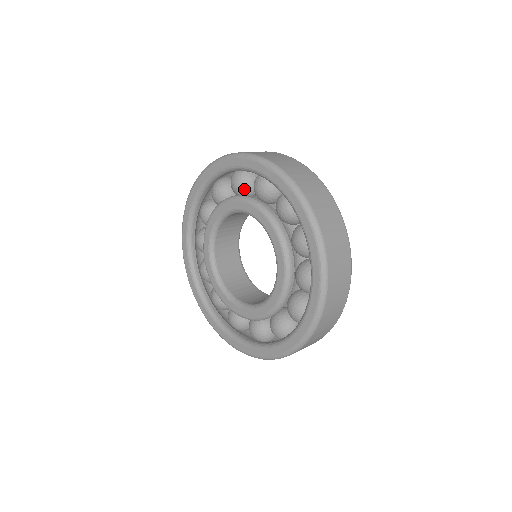
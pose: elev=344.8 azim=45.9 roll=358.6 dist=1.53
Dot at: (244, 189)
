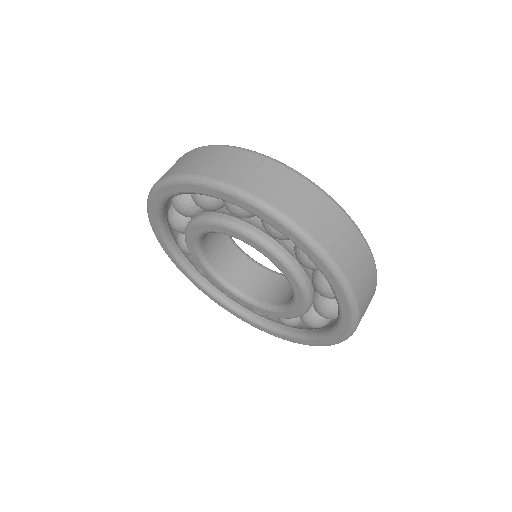
Dot at: (213, 207)
